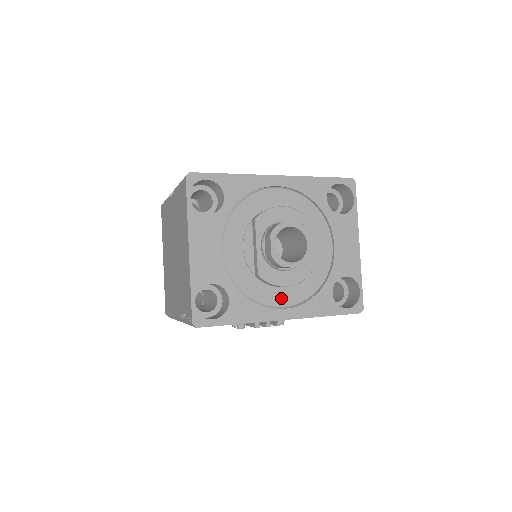
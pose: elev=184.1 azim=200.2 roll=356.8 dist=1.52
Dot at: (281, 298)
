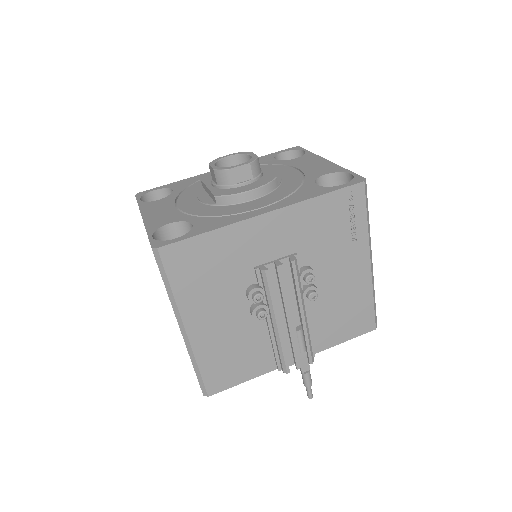
Dot at: (254, 205)
